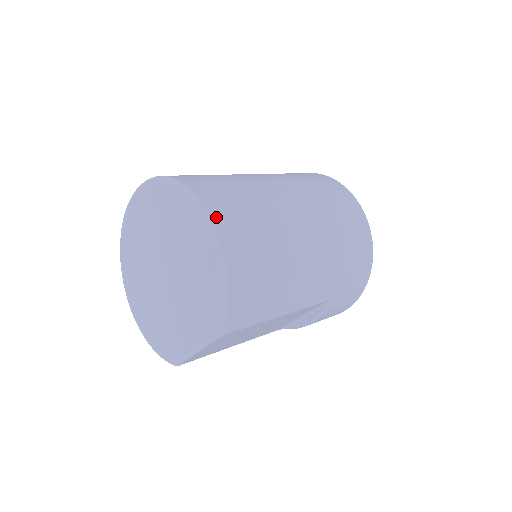
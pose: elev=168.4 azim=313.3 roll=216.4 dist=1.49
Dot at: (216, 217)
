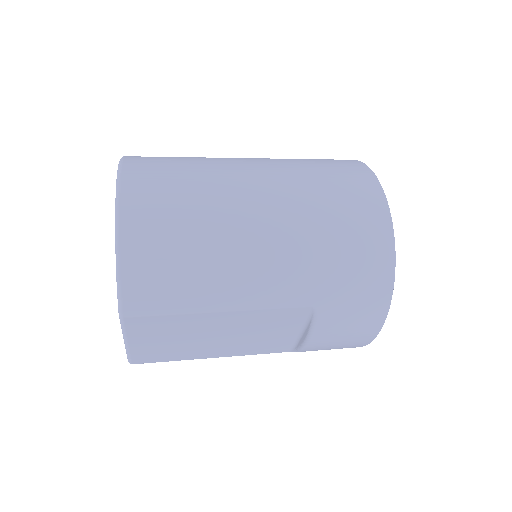
Dot at: (128, 183)
